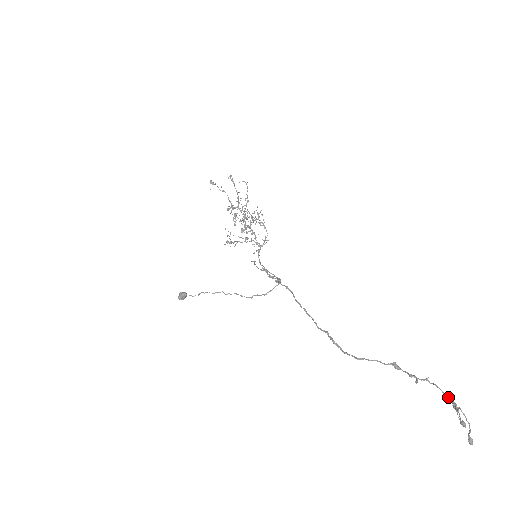
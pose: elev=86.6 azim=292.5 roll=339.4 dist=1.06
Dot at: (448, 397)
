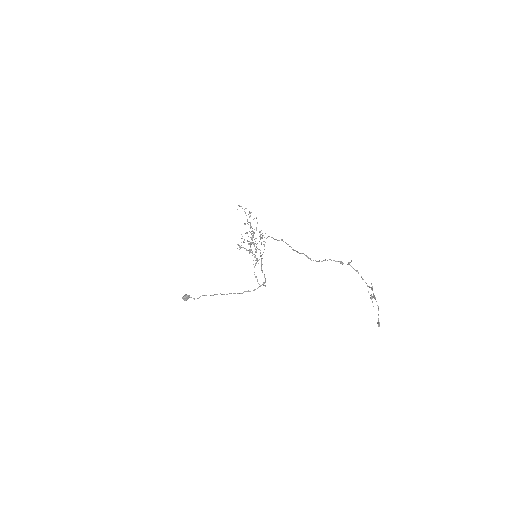
Dot at: occluded
